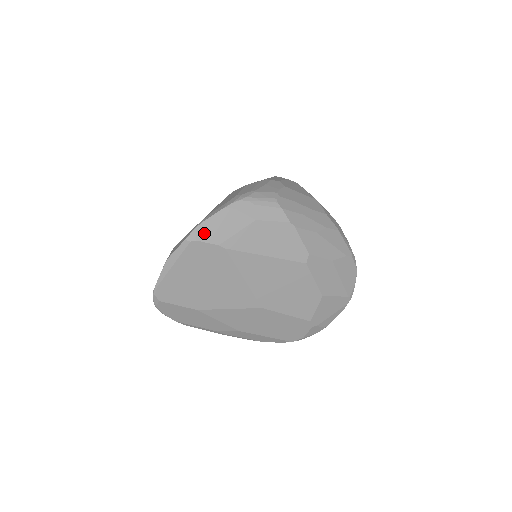
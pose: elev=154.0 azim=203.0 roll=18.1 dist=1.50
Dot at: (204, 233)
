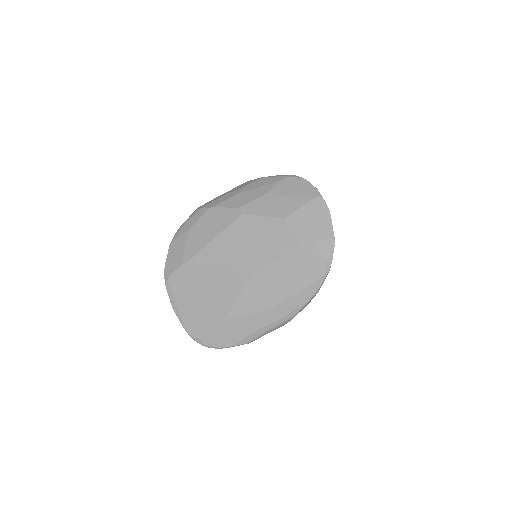
Dot at: (170, 269)
